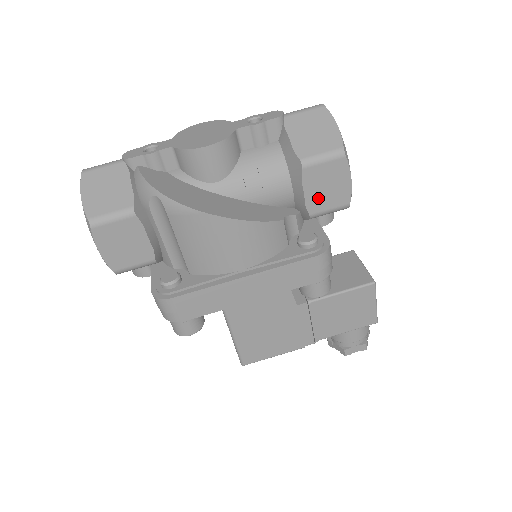
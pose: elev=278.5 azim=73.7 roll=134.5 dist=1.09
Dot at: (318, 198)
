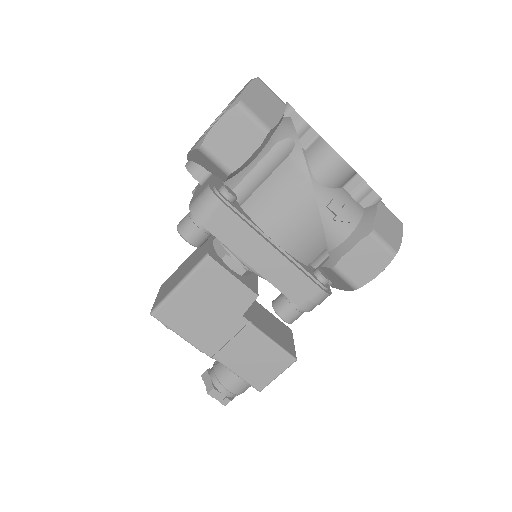
Dot at: (352, 262)
